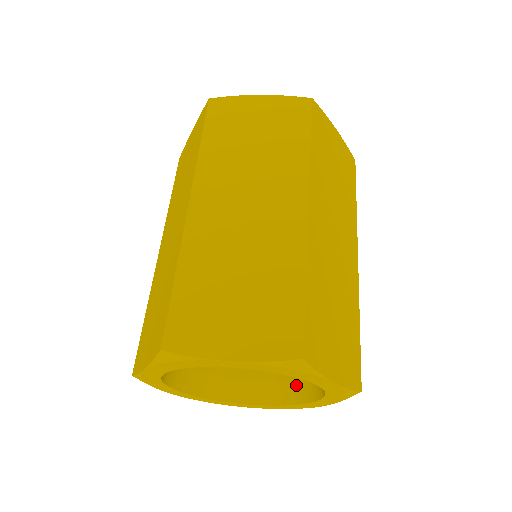
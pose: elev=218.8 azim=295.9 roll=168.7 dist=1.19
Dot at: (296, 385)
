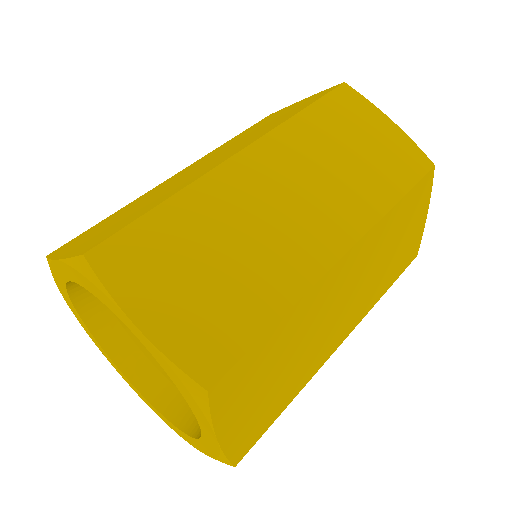
Dot at: (184, 402)
